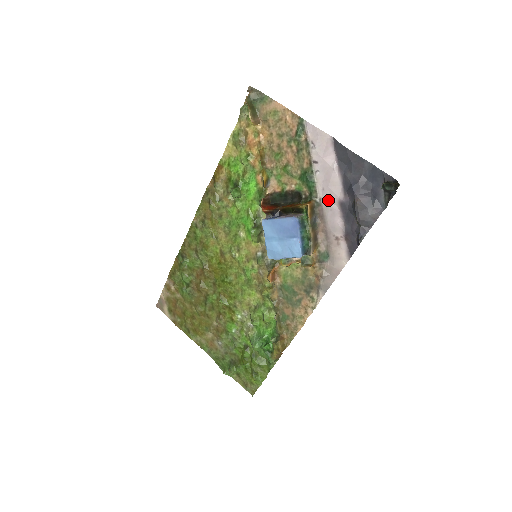
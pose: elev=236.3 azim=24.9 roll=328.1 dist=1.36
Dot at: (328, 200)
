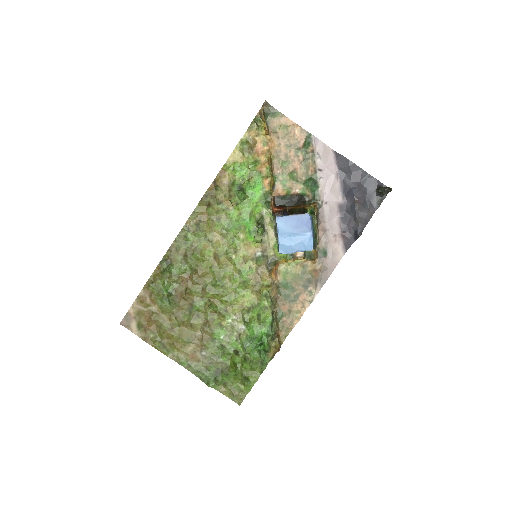
Dot at: (329, 203)
